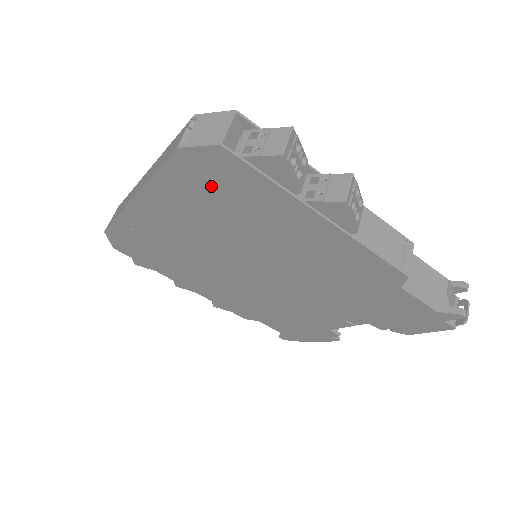
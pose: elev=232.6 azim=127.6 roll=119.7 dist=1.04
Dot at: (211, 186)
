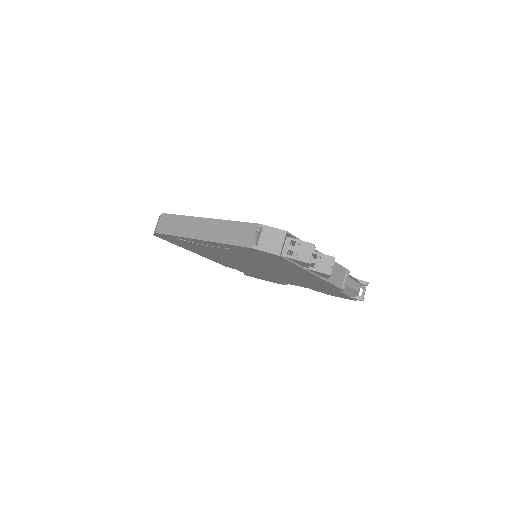
Dot at: (260, 255)
